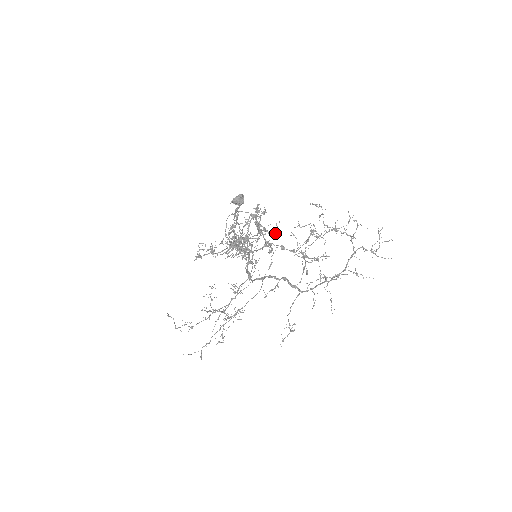
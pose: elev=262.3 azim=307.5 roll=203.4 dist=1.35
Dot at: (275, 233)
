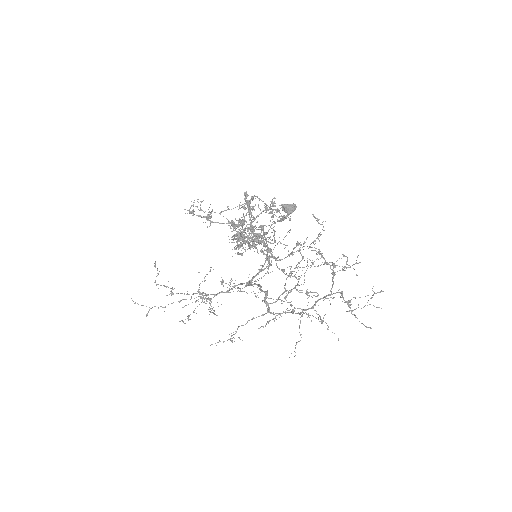
Dot at: occluded
